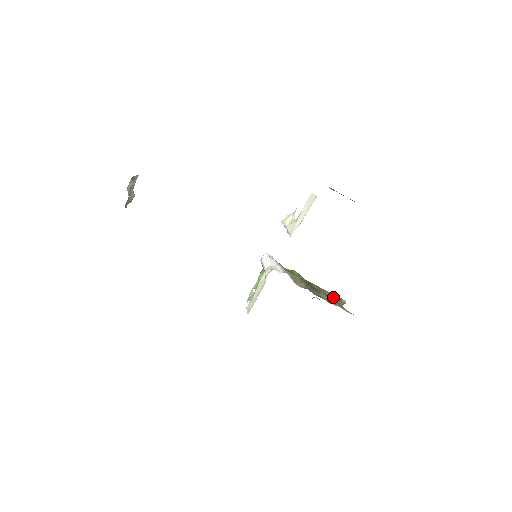
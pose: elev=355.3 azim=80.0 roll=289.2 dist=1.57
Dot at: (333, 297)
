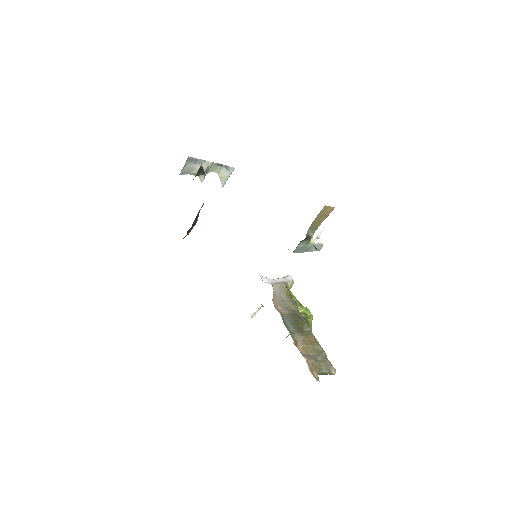
Dot at: (319, 353)
